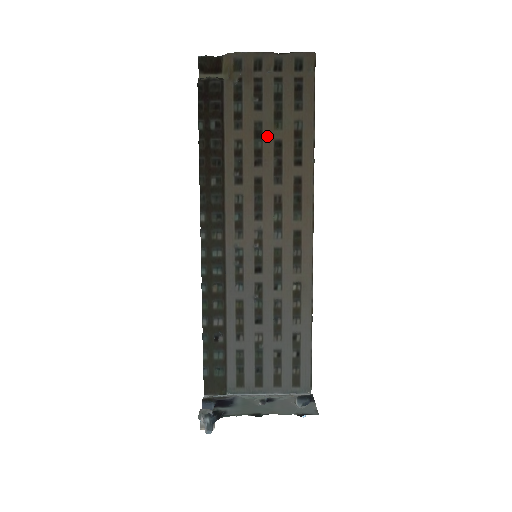
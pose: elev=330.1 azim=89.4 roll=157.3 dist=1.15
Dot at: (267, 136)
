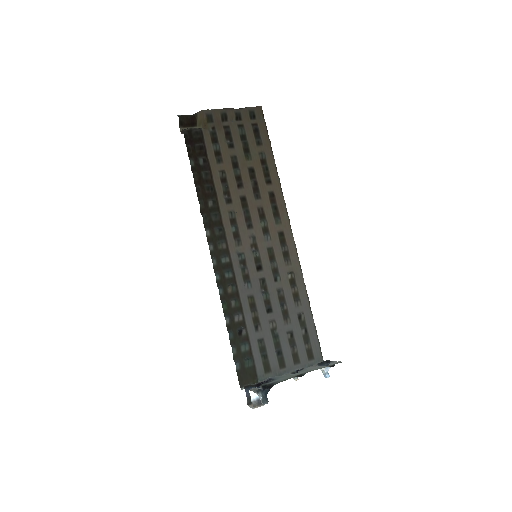
Dot at: (242, 166)
